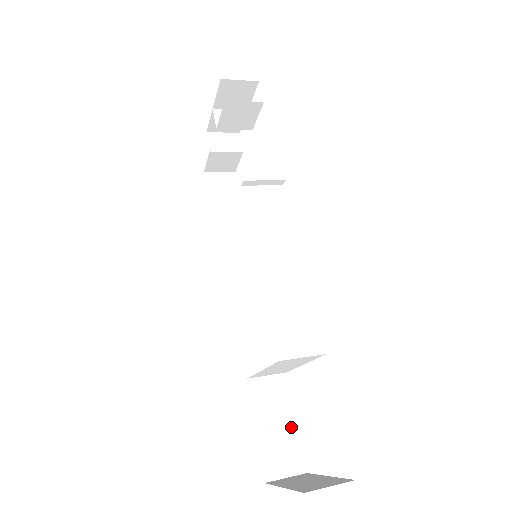
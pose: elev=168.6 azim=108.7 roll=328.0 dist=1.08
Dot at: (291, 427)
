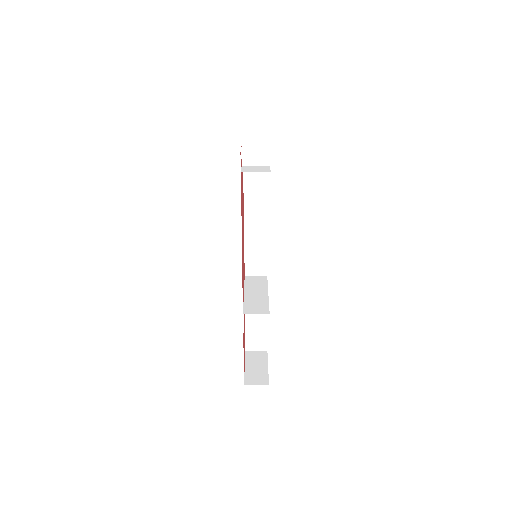
Dot at: (264, 332)
